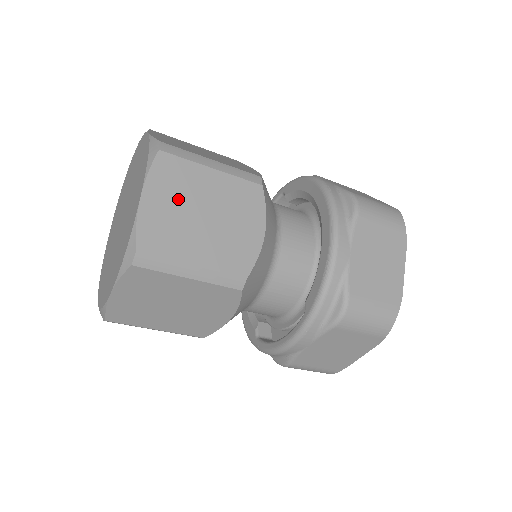
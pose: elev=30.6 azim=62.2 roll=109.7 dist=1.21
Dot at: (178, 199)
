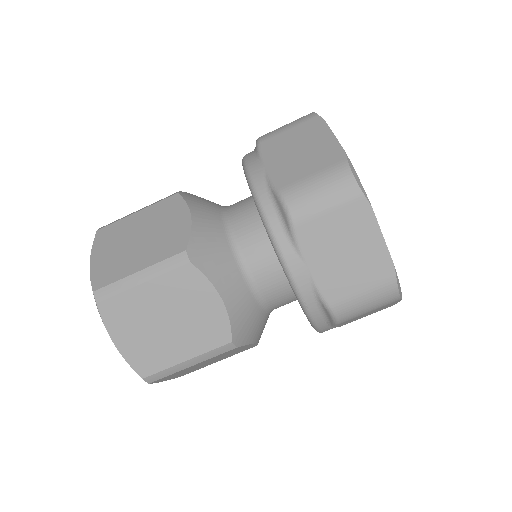
Dot at: occluded
